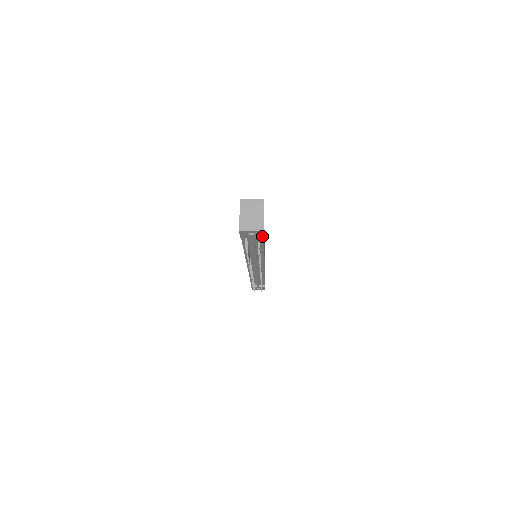
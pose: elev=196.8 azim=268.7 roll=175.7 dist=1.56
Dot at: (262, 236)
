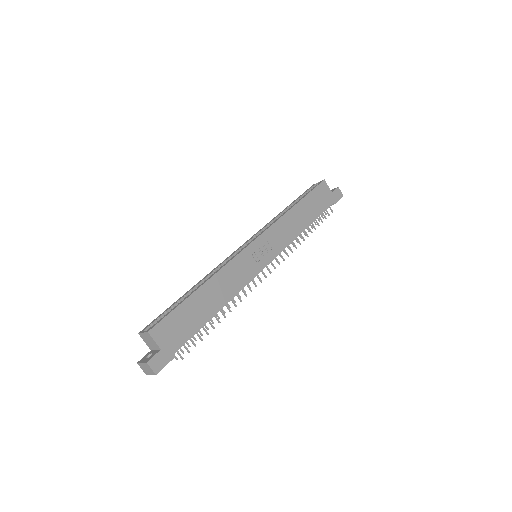
Dot at: occluded
